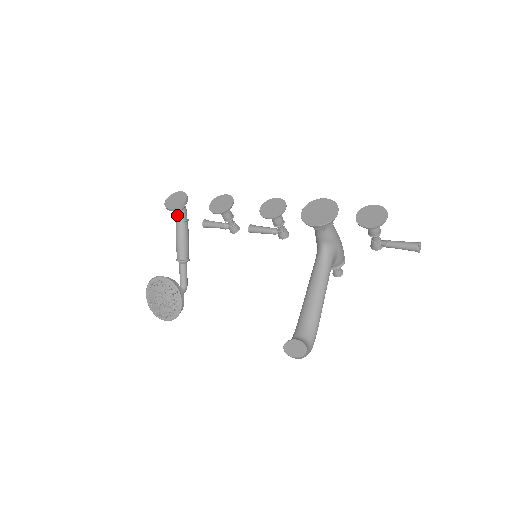
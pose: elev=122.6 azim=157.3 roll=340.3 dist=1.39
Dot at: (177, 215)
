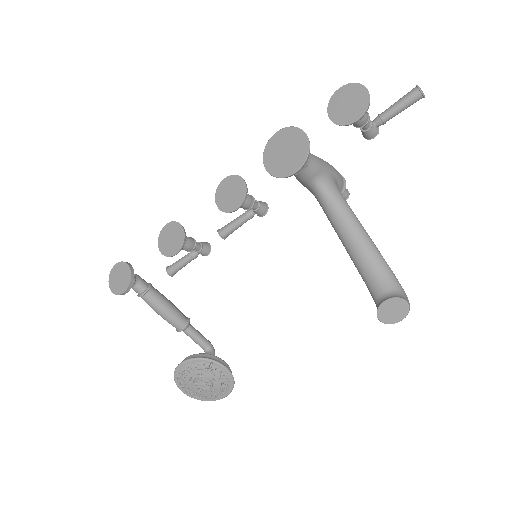
Dot at: (135, 290)
